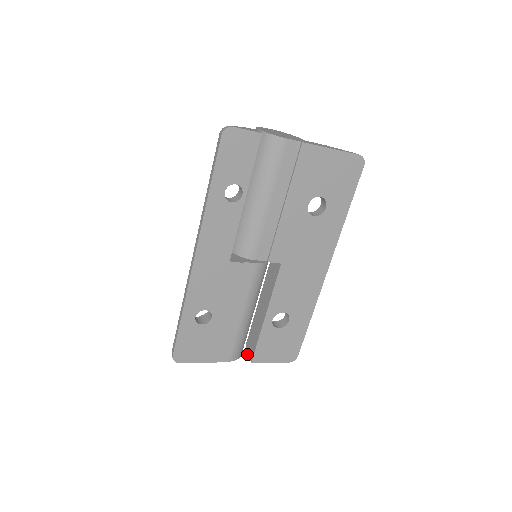
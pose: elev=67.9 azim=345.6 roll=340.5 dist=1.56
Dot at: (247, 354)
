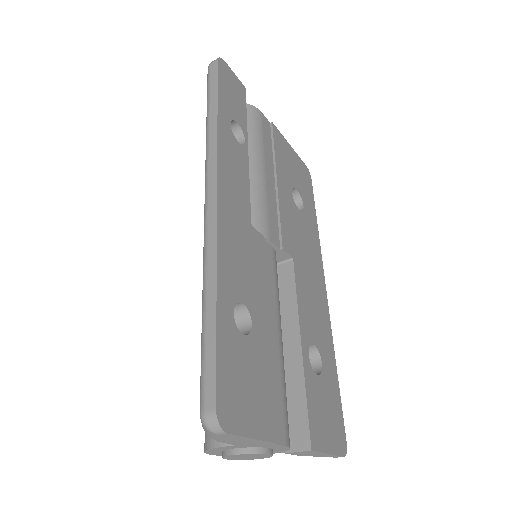
Dot at: (288, 451)
